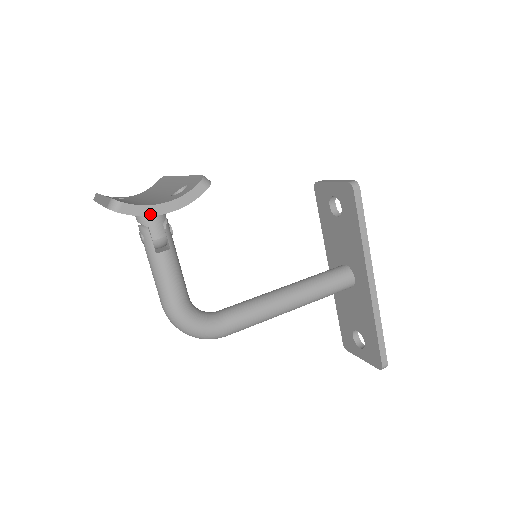
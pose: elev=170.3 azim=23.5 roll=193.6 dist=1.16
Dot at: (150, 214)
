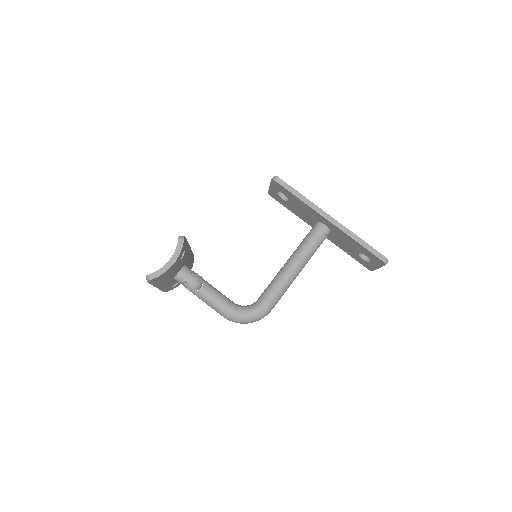
Dot at: (166, 270)
